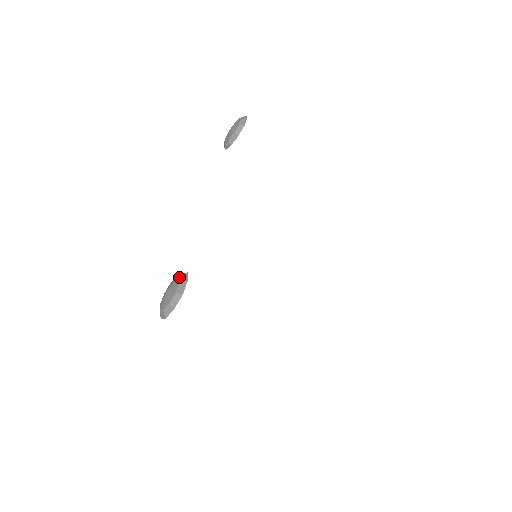
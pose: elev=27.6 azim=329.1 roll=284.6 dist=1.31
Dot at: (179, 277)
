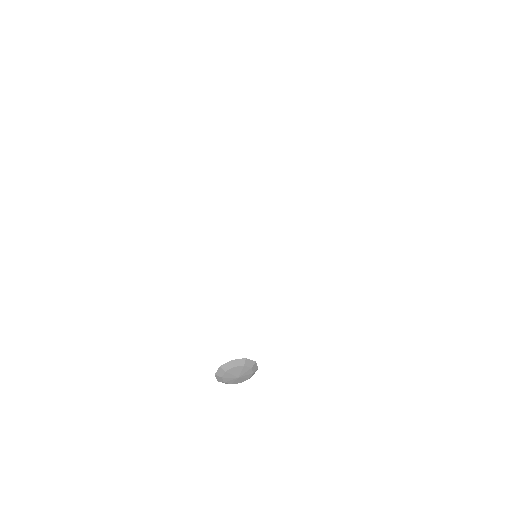
Dot at: occluded
